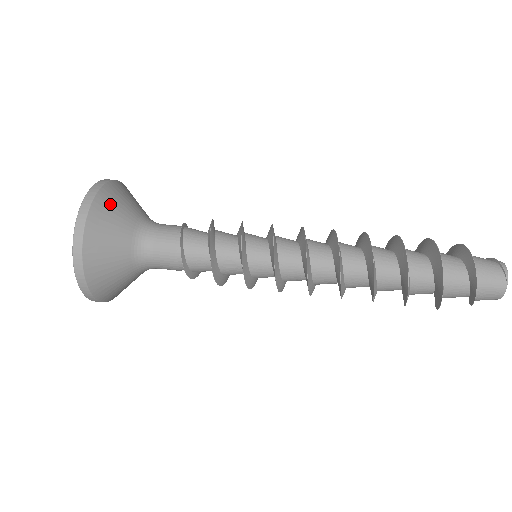
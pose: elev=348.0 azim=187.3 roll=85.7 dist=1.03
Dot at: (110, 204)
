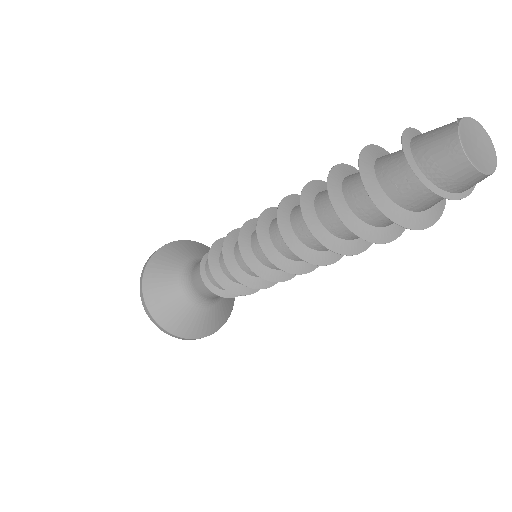
Dot at: (184, 246)
